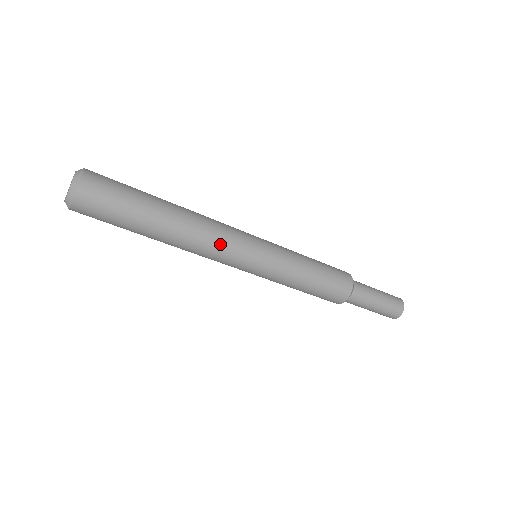
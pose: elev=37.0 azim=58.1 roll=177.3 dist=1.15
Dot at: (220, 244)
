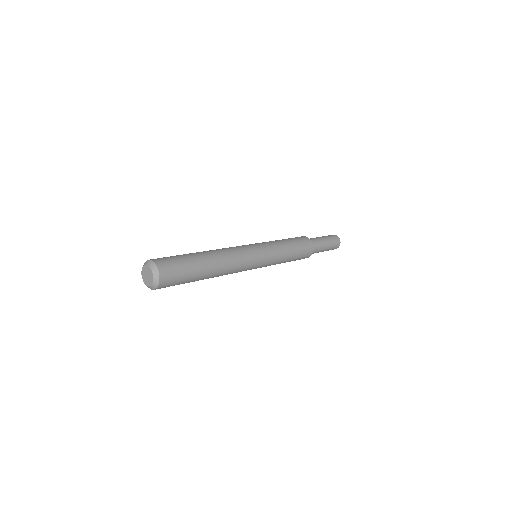
Dot at: (241, 259)
